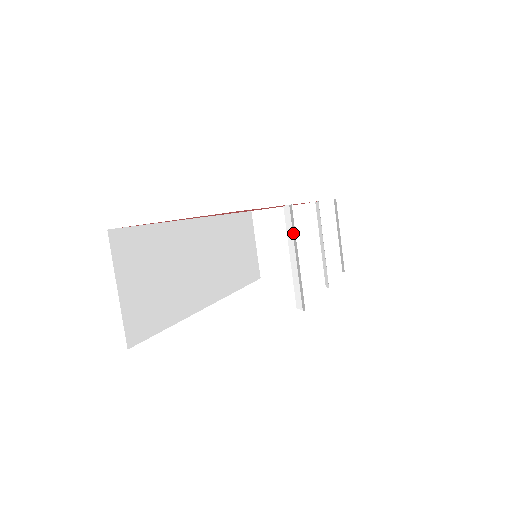
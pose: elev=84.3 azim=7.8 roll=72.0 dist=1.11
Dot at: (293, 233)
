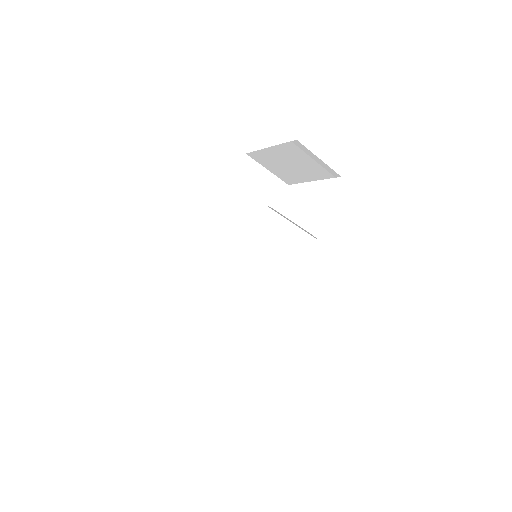
Dot at: occluded
